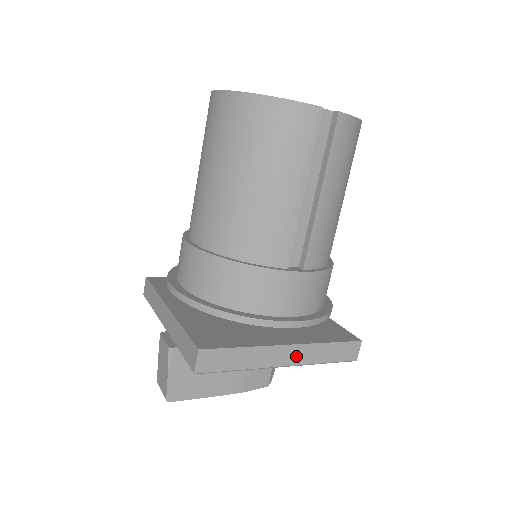
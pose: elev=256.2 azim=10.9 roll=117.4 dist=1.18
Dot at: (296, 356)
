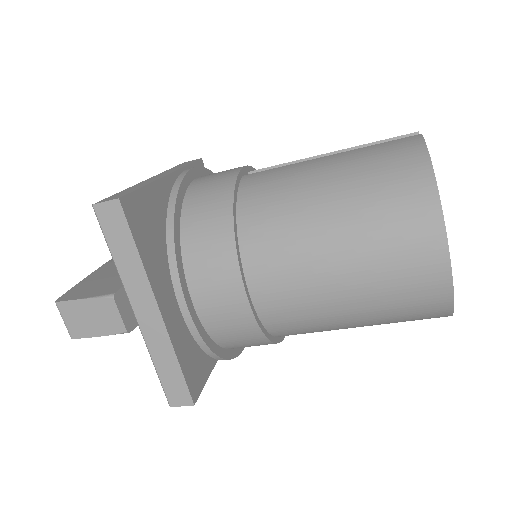
Dot at: occluded
